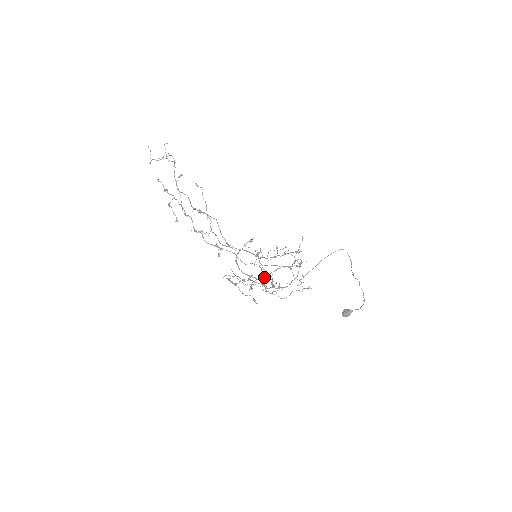
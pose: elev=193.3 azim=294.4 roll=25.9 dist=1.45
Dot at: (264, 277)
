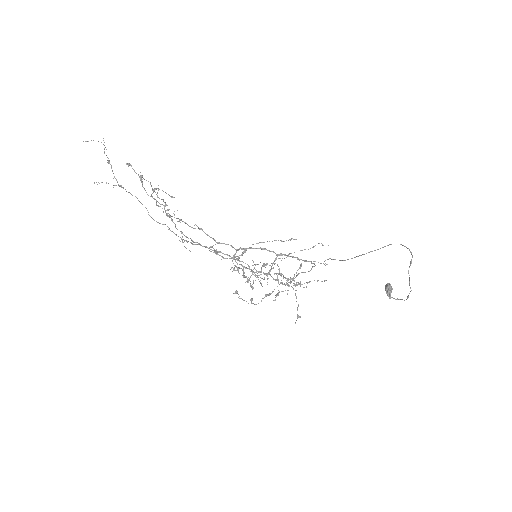
Dot at: (251, 300)
